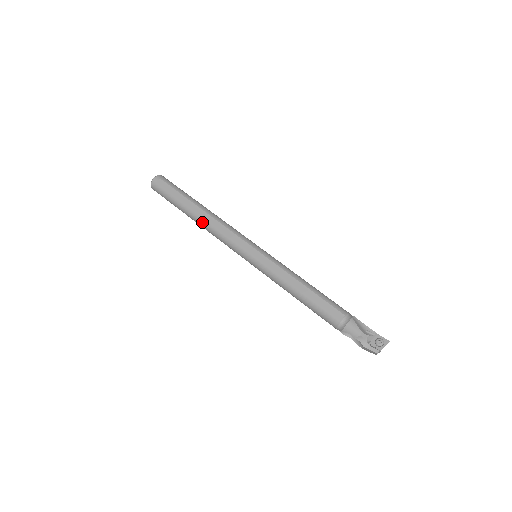
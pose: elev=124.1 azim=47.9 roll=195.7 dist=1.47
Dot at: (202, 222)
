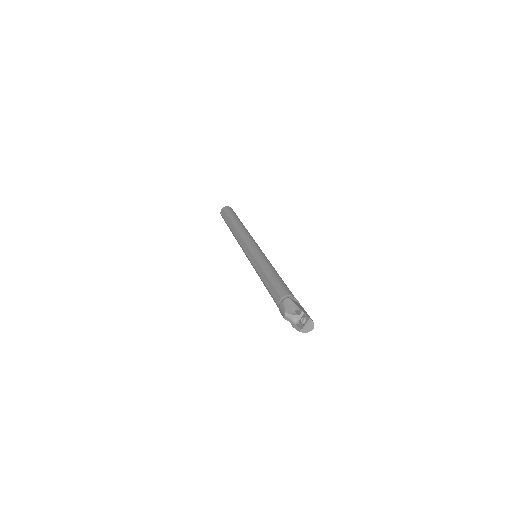
Dot at: occluded
